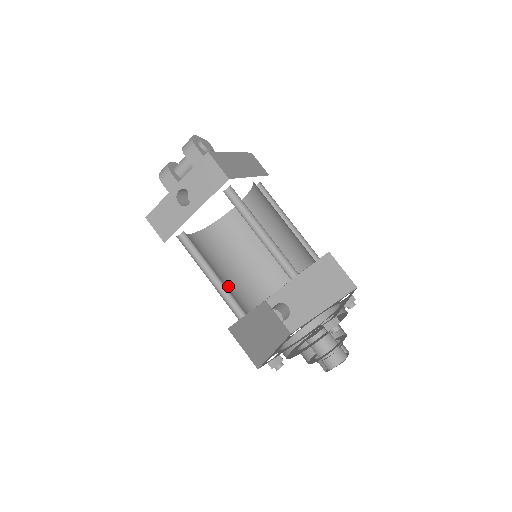
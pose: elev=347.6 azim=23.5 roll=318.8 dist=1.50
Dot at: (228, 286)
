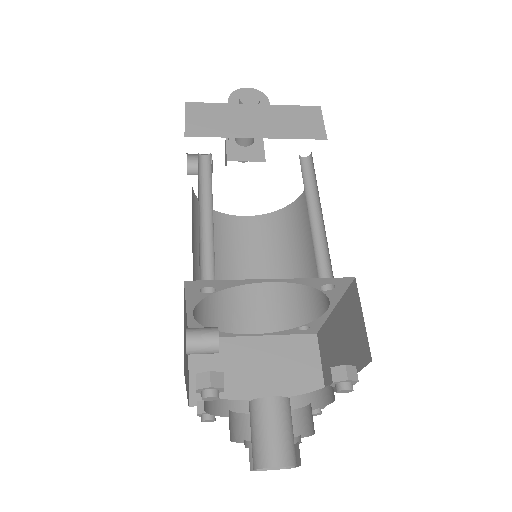
Dot at: (241, 290)
